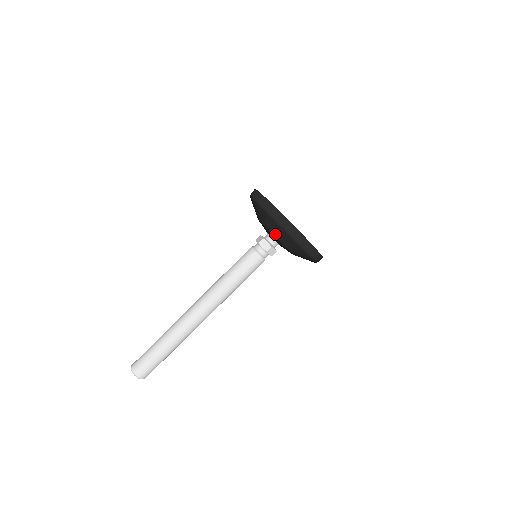
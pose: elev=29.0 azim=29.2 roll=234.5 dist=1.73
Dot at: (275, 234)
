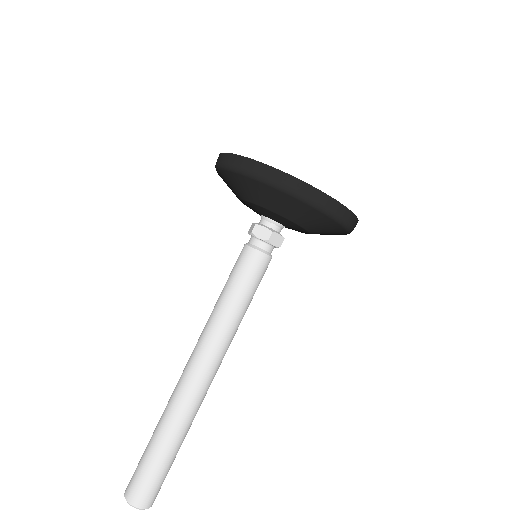
Dot at: (269, 206)
